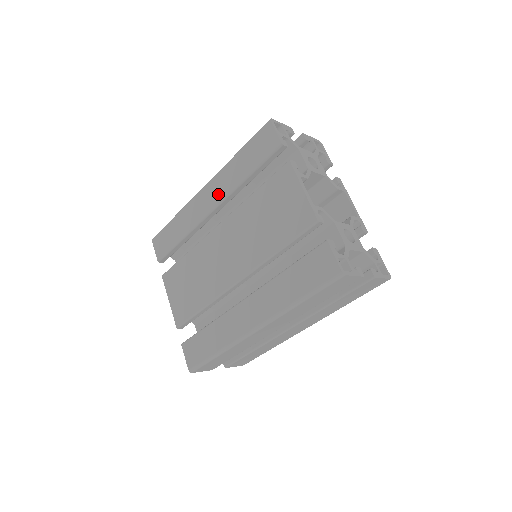
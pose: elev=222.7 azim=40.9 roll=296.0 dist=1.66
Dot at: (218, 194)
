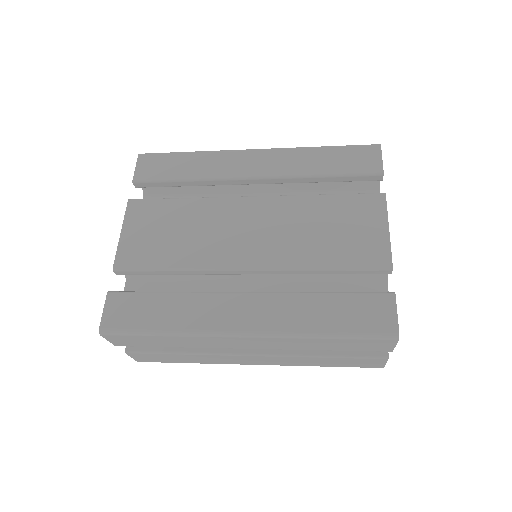
Dot at: (272, 168)
